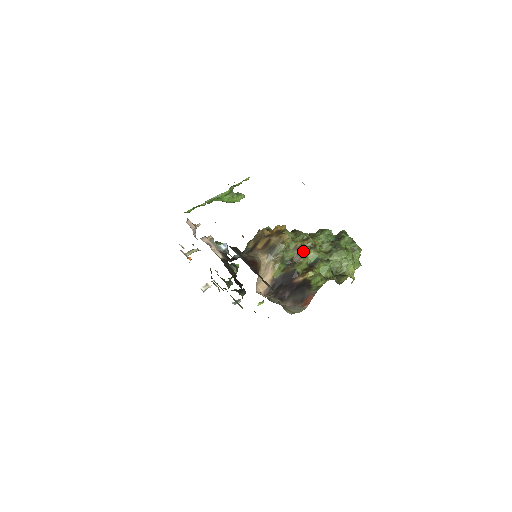
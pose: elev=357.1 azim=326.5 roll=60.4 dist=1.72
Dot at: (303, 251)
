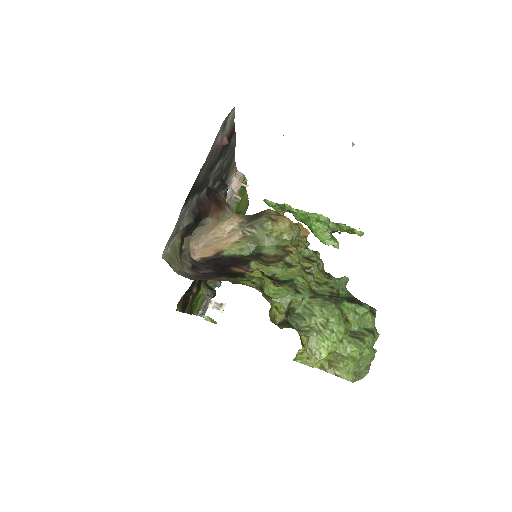
Dot at: (288, 260)
